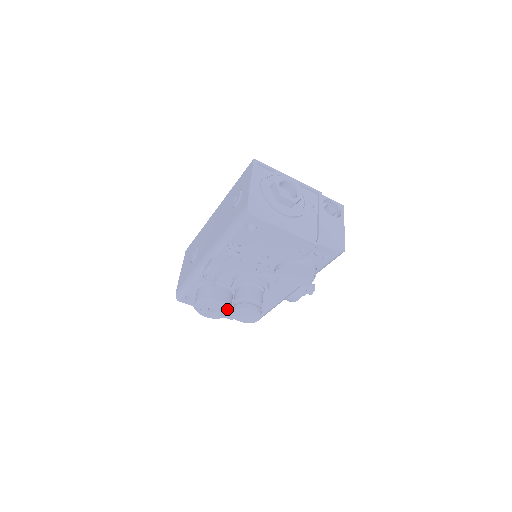
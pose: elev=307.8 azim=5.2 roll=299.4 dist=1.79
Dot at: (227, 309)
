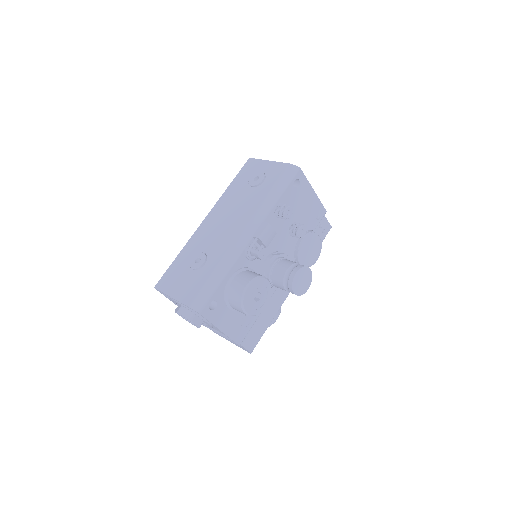
Dot at: (270, 293)
